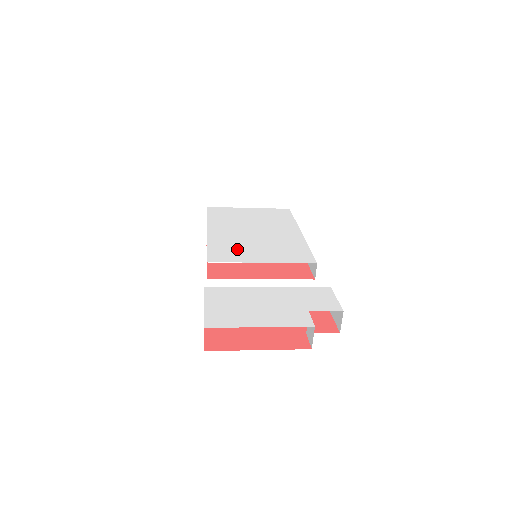
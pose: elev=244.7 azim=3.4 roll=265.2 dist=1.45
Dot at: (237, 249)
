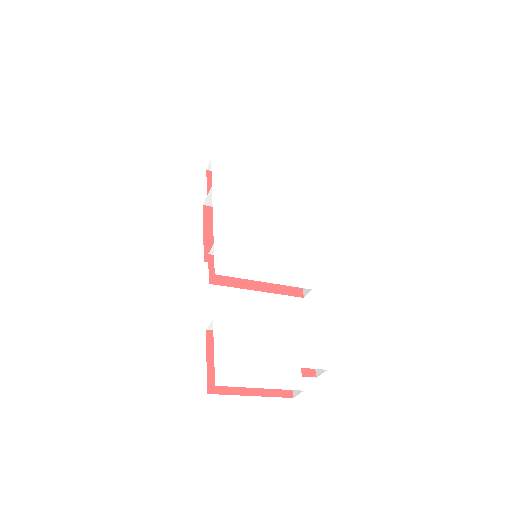
Dot at: (242, 254)
